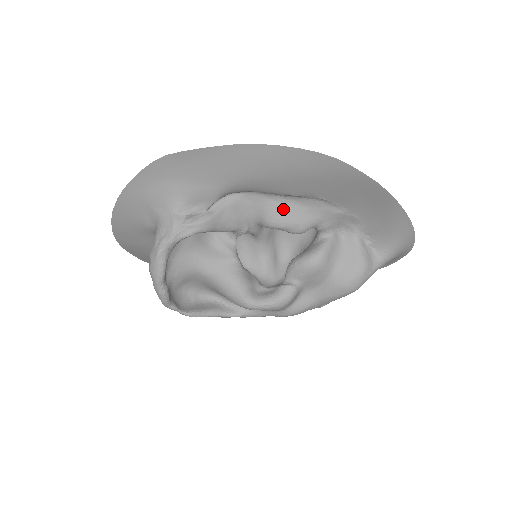
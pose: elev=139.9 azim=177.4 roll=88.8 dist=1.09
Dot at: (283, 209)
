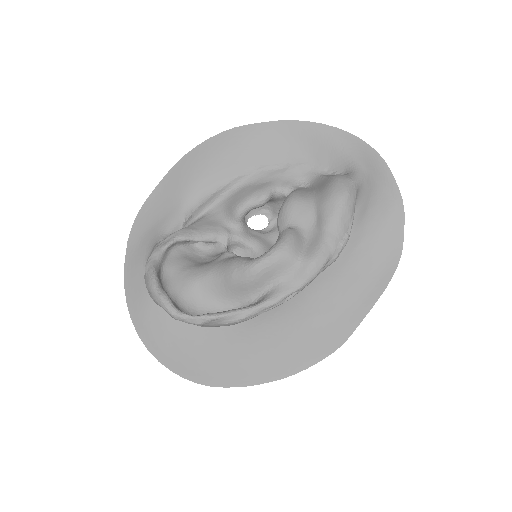
Dot at: (239, 194)
